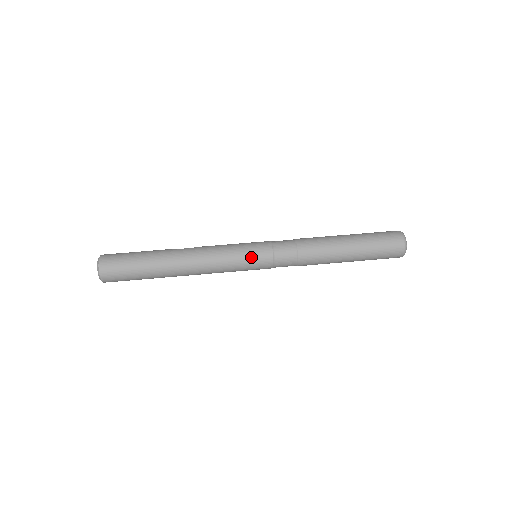
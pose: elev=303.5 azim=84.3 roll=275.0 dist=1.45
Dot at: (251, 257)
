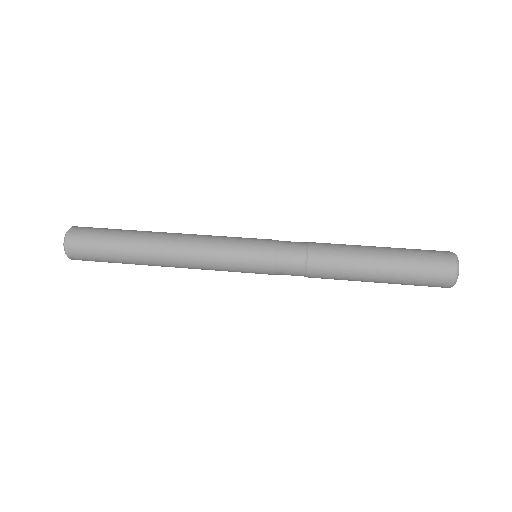
Dot at: (249, 239)
